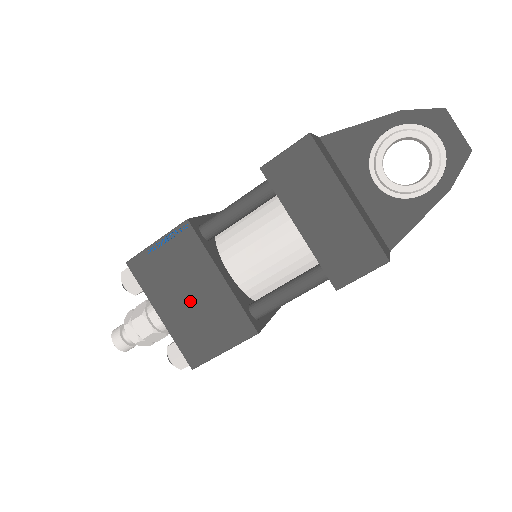
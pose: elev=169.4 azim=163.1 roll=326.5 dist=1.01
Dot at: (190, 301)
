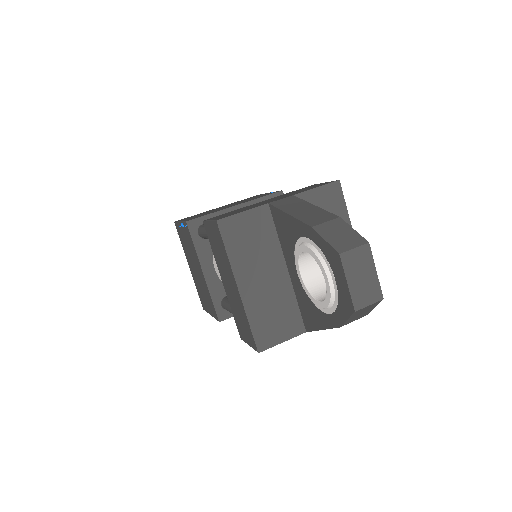
Dot at: (196, 272)
